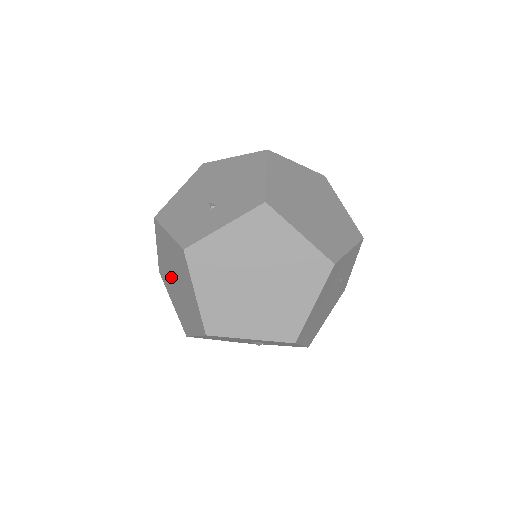
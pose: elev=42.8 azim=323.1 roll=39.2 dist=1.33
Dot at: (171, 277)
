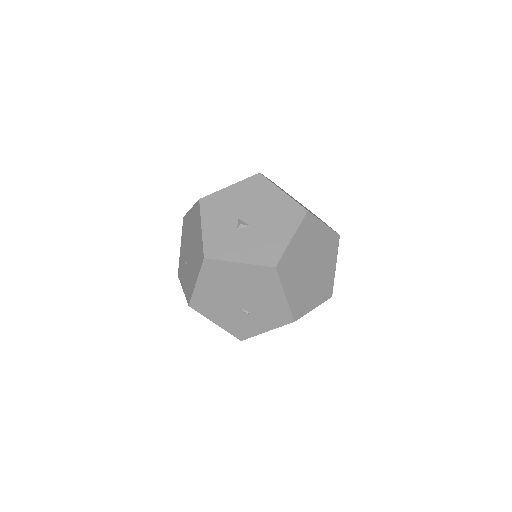
Dot at: occluded
